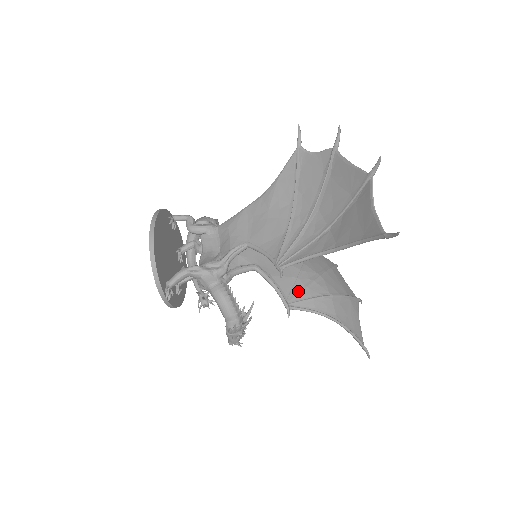
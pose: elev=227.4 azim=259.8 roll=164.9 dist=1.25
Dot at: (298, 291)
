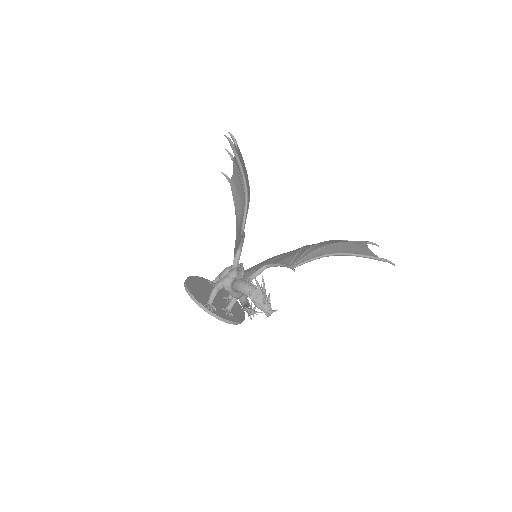
Dot at: (298, 257)
